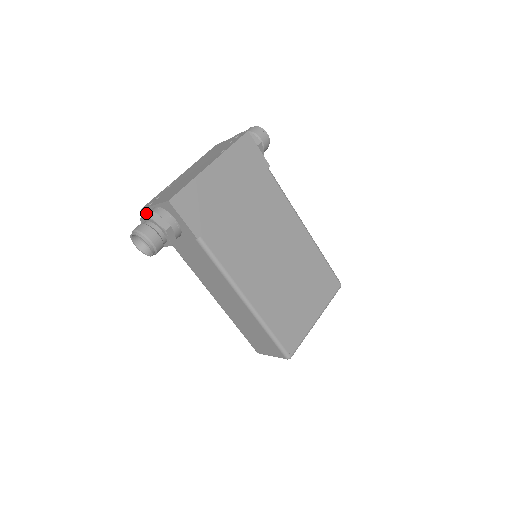
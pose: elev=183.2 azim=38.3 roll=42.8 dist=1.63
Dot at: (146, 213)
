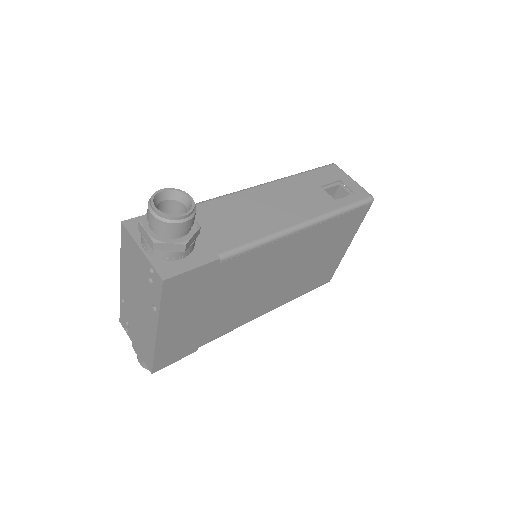
Dot at: occluded
